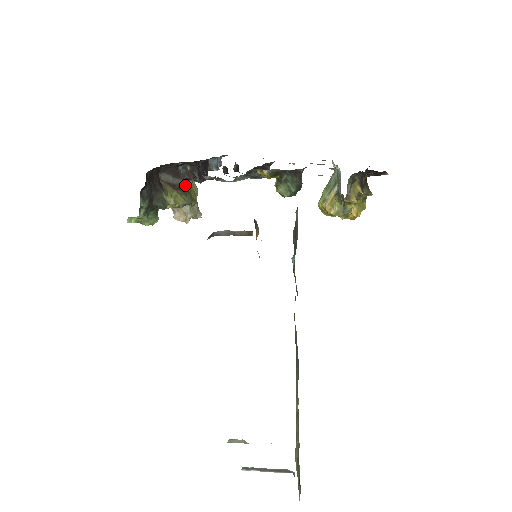
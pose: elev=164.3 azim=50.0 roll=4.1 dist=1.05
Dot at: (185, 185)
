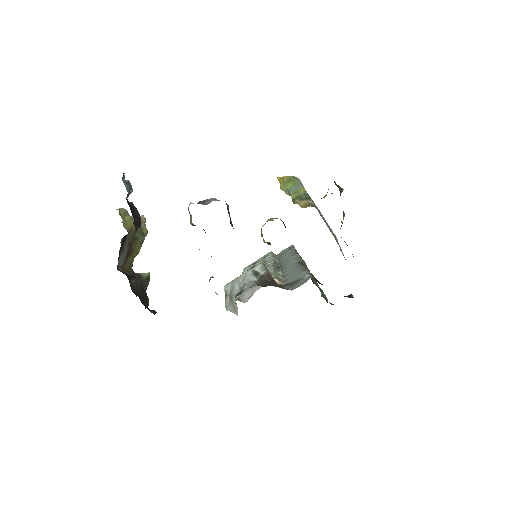
Dot at: (128, 235)
